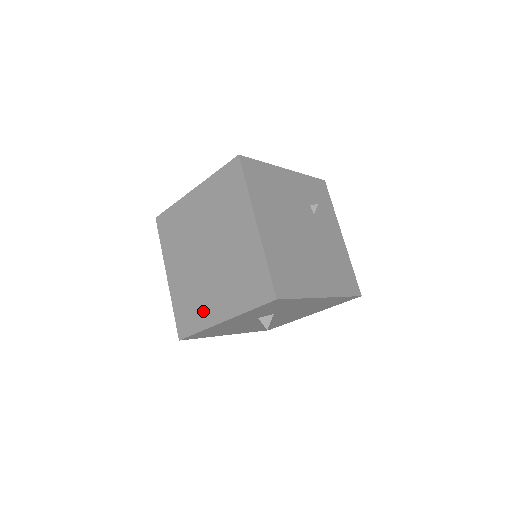
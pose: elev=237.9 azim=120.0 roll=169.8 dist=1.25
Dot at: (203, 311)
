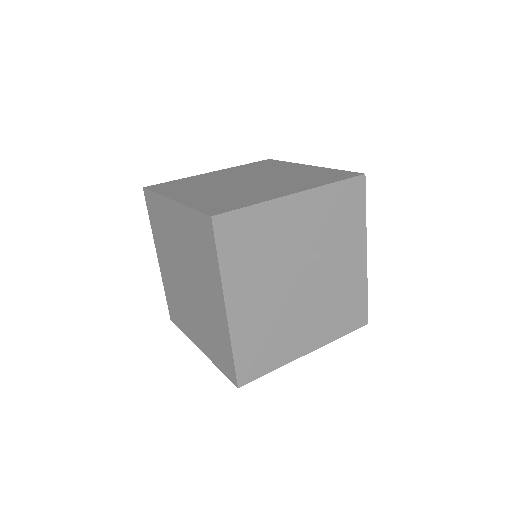
Dot at: (256, 196)
